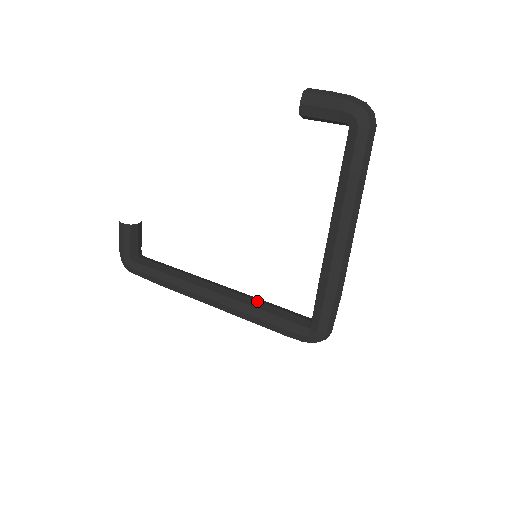
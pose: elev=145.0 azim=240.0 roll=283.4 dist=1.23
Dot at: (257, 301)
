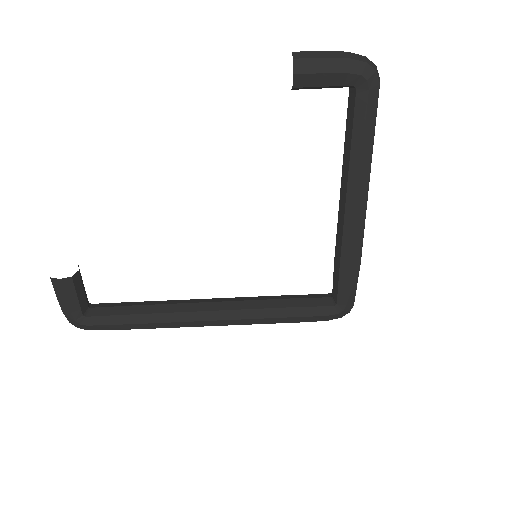
Dot at: (266, 300)
